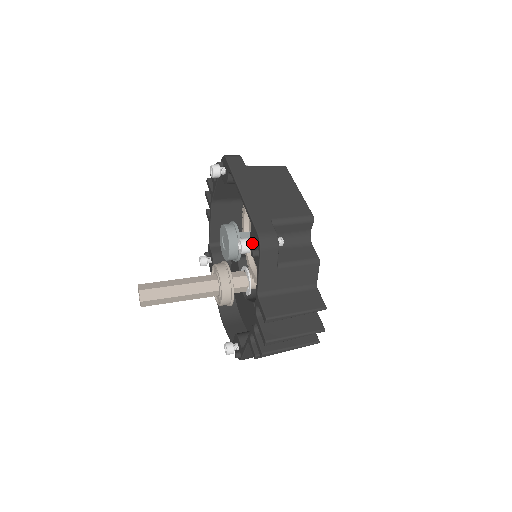
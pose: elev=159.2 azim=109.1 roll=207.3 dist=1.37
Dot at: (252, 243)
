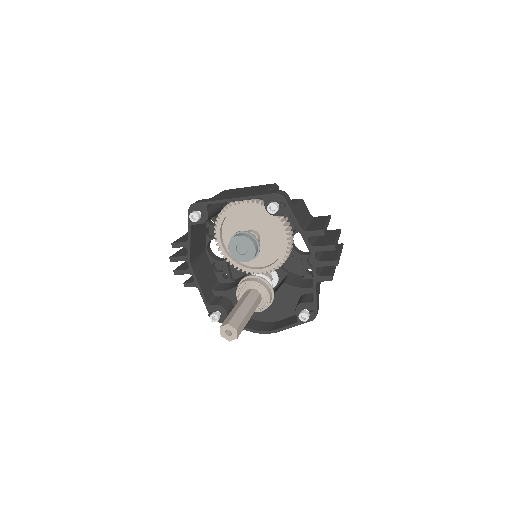
Dot at: occluded
